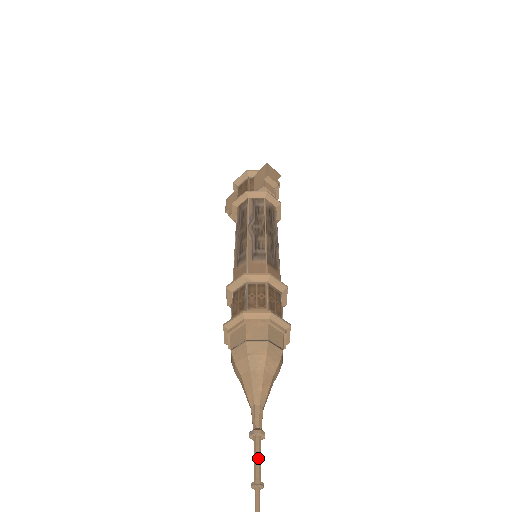
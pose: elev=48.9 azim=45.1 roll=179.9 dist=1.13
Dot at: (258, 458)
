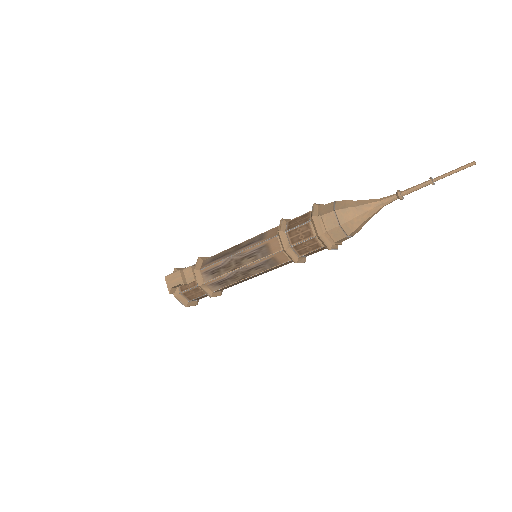
Dot at: (416, 187)
